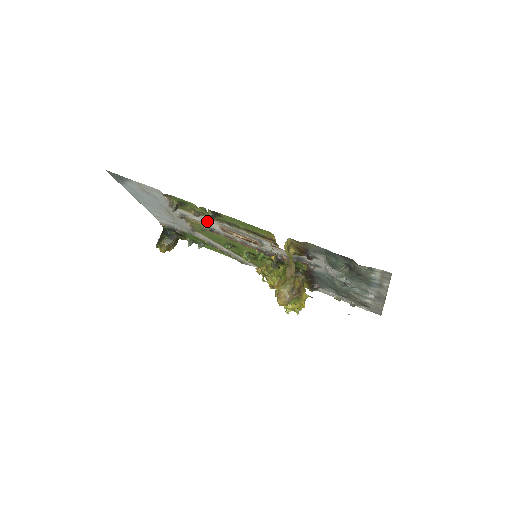
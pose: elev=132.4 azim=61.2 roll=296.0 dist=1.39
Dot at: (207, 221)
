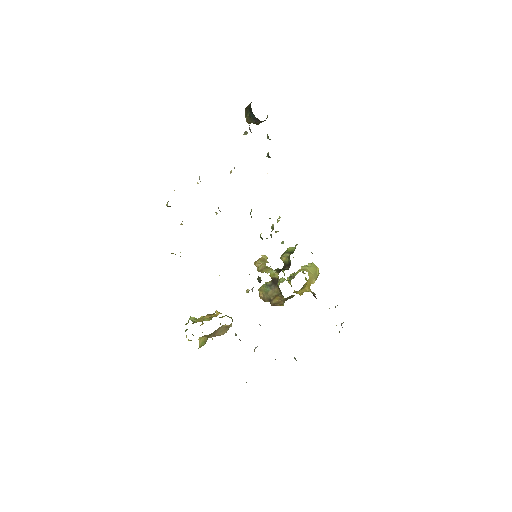
Dot at: occluded
